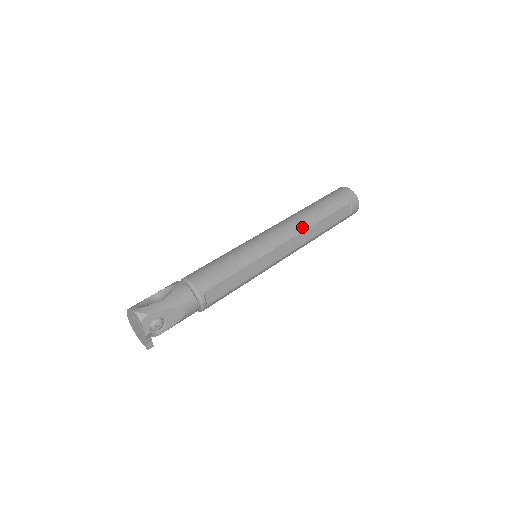
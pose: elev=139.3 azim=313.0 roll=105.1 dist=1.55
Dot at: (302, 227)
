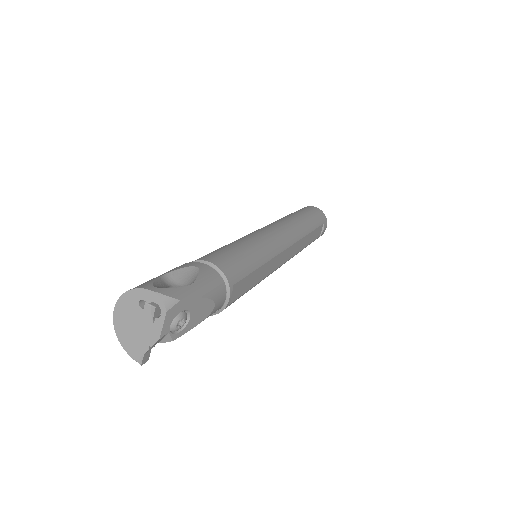
Dot at: (299, 234)
